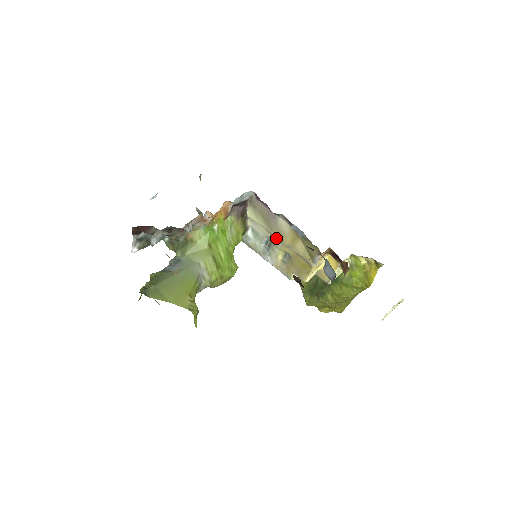
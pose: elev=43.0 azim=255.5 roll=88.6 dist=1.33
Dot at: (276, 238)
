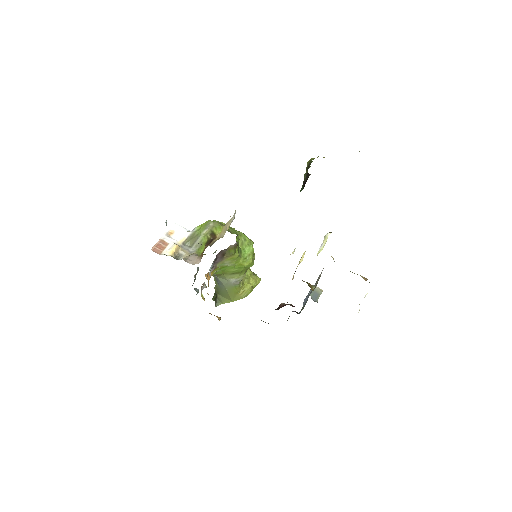
Dot at: occluded
